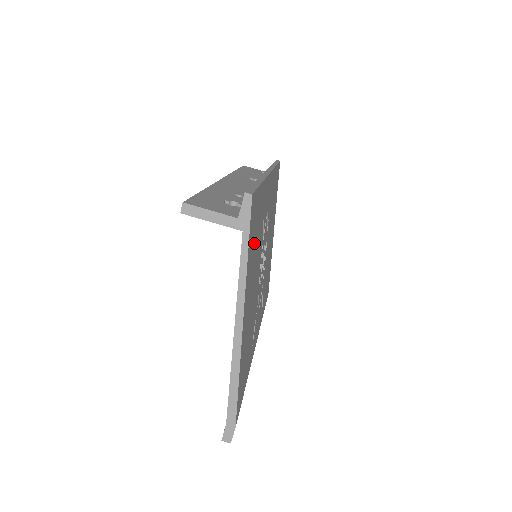
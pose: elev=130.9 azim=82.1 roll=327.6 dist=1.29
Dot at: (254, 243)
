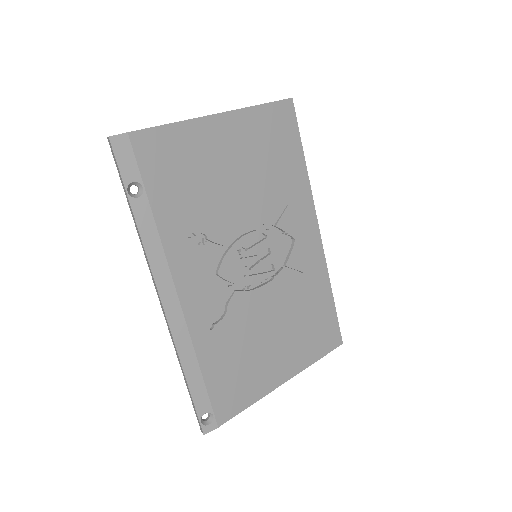
Dot at: (269, 145)
